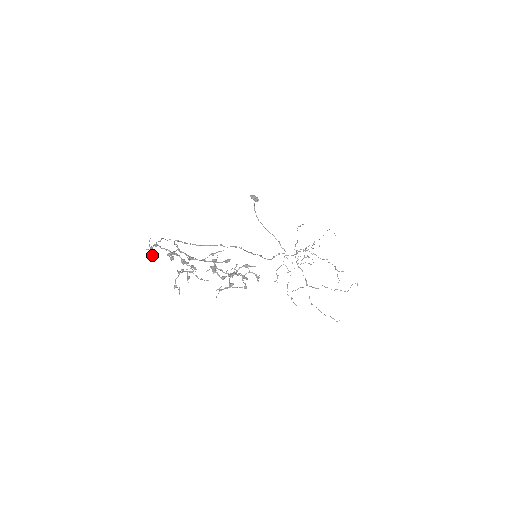
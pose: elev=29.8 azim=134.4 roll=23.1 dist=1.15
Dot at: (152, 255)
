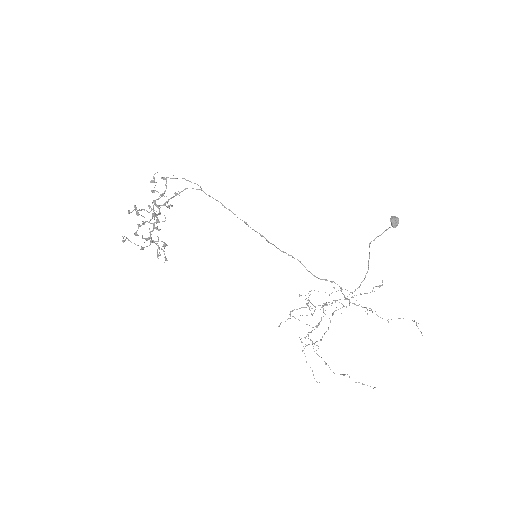
Dot at: (152, 182)
